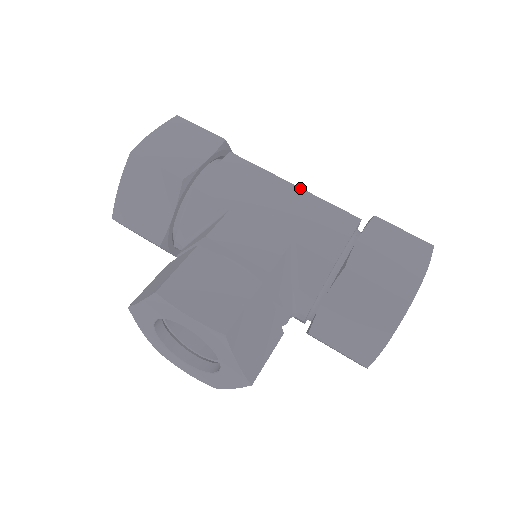
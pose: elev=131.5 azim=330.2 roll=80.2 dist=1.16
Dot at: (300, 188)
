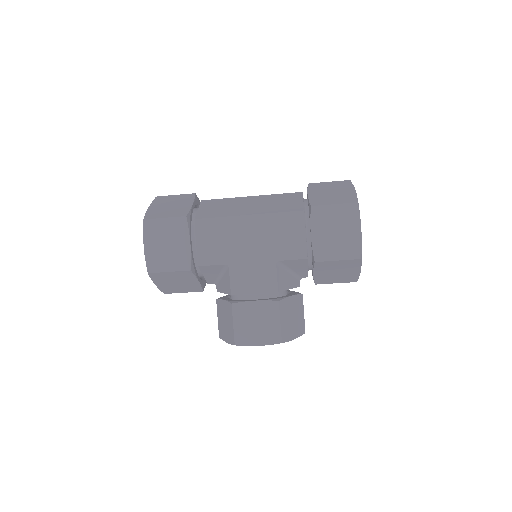
Dot at: (254, 215)
